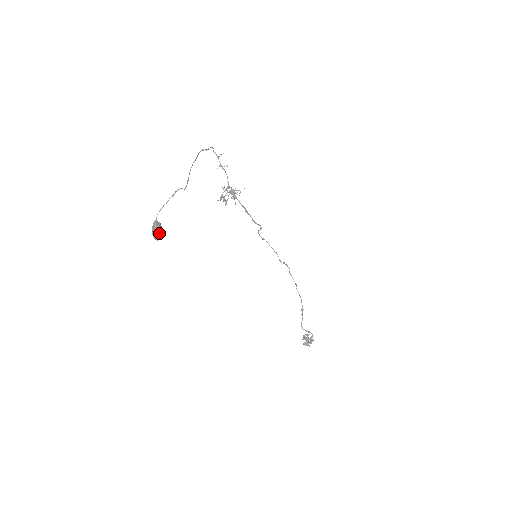
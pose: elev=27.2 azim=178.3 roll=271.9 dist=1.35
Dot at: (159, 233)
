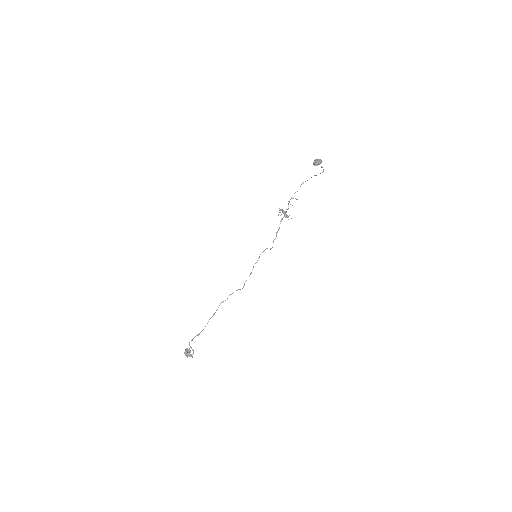
Dot at: (320, 163)
